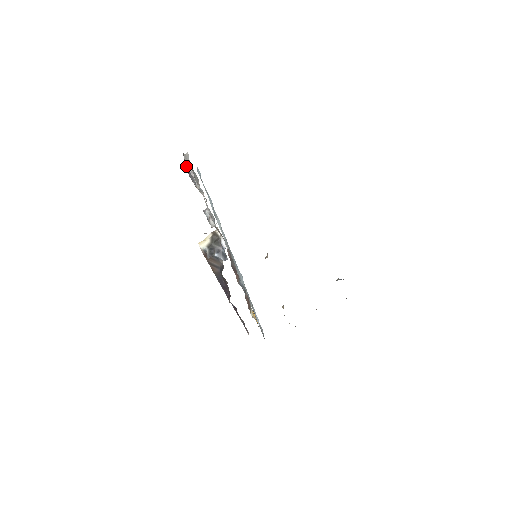
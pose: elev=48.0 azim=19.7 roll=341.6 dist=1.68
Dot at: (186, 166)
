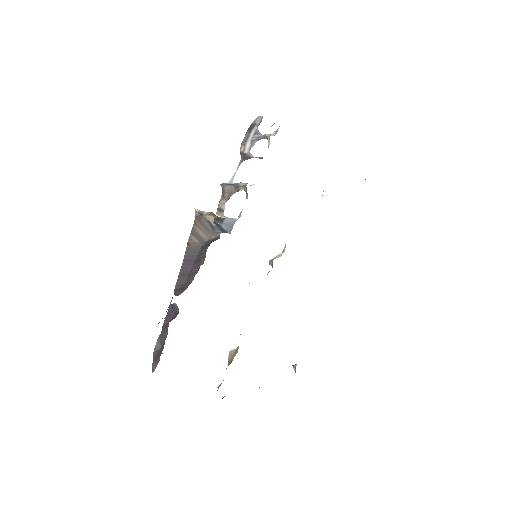
Dot at: (252, 127)
